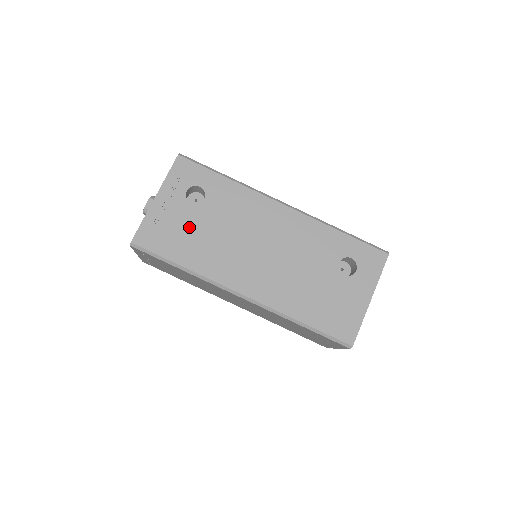
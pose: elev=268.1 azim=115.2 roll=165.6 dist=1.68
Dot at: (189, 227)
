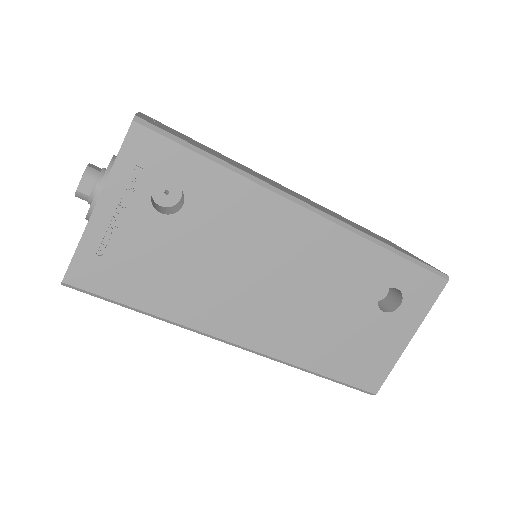
Dot at: (159, 254)
